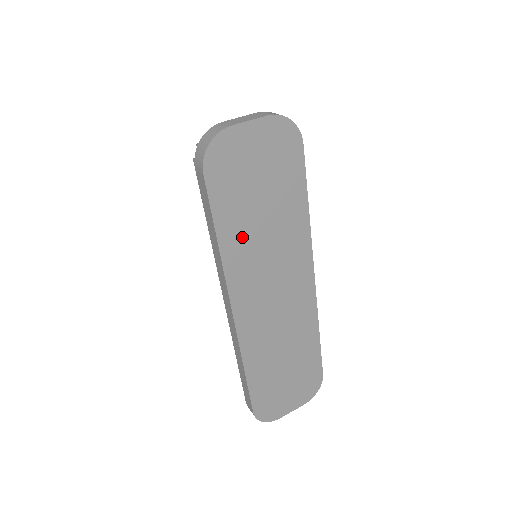
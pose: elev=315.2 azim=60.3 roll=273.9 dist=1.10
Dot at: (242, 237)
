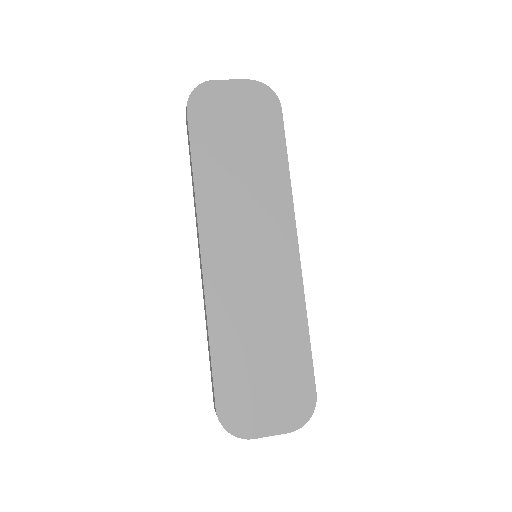
Dot at: (218, 176)
